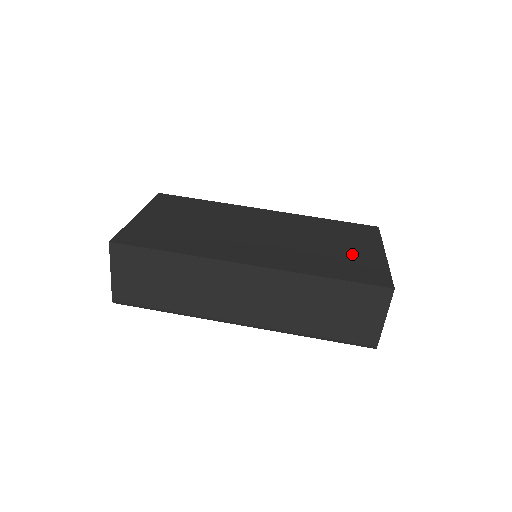
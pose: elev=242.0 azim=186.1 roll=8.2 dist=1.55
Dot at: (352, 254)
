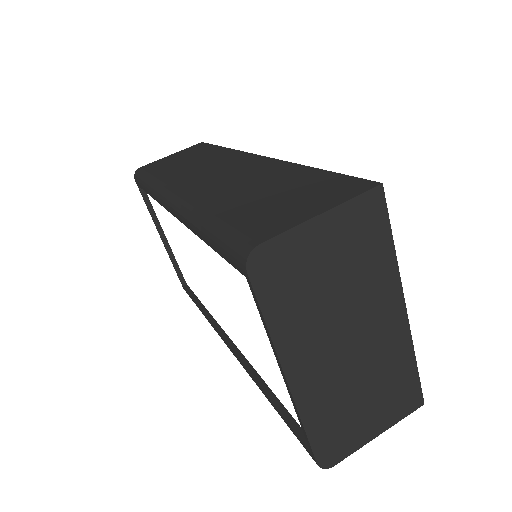
Dot at: occluded
